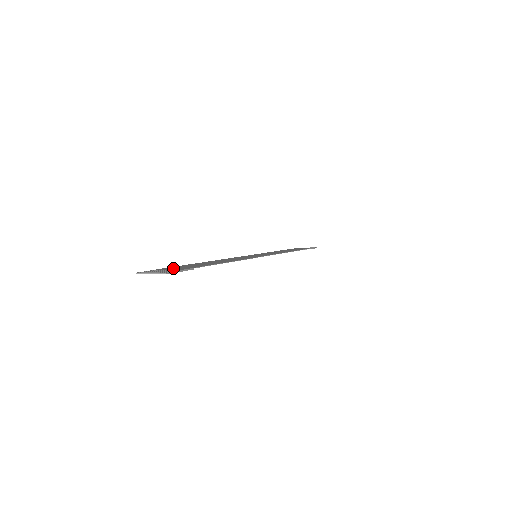
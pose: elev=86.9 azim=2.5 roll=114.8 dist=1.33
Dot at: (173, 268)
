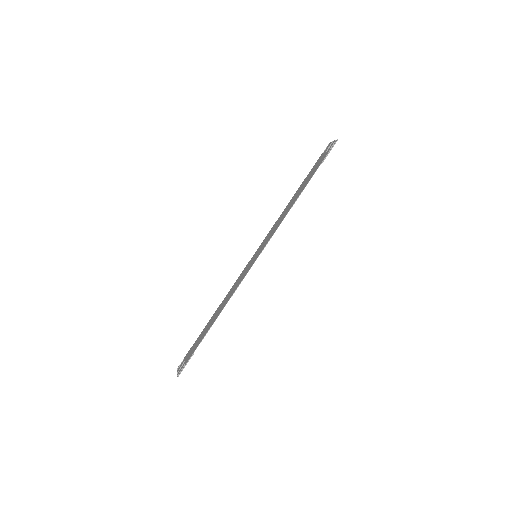
Dot at: (190, 352)
